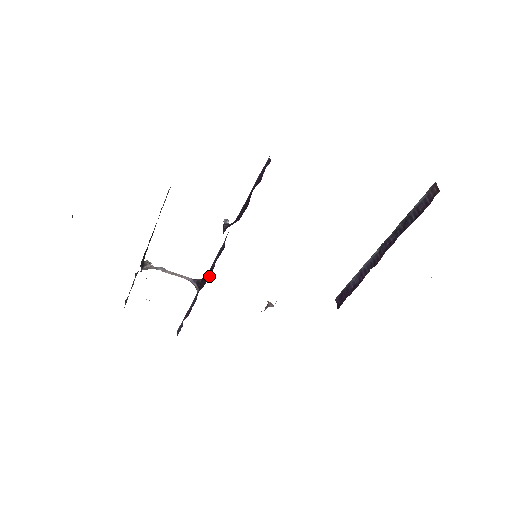
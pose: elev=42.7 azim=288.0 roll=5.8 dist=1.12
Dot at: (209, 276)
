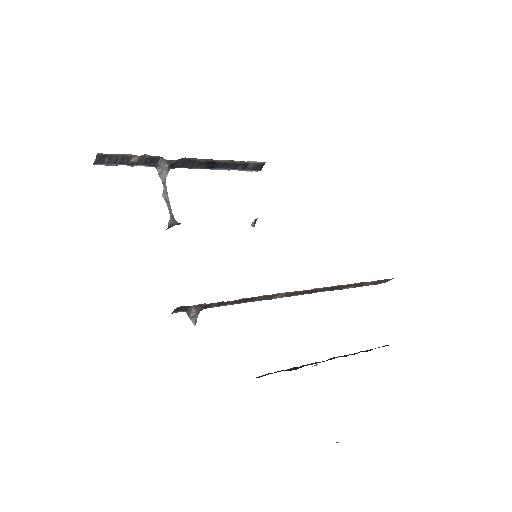
Dot at: occluded
